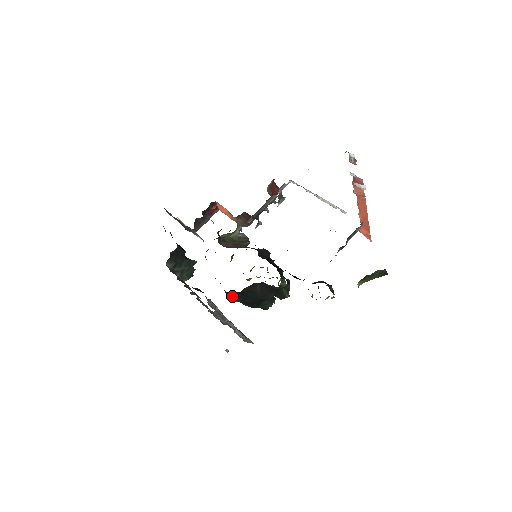
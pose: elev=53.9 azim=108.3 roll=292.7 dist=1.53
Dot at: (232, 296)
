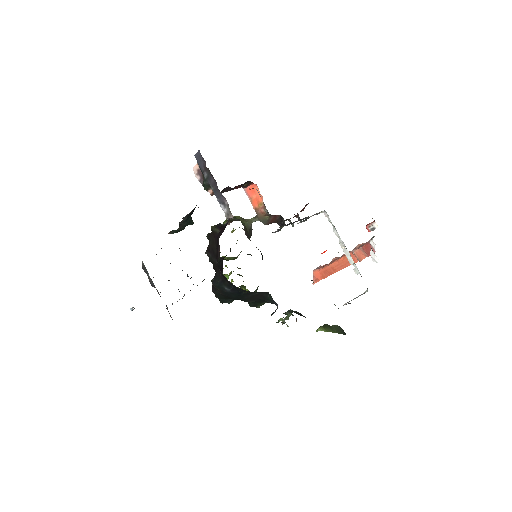
Dot at: (223, 284)
